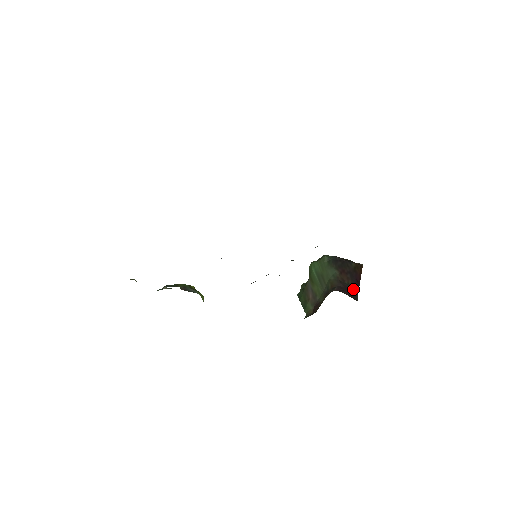
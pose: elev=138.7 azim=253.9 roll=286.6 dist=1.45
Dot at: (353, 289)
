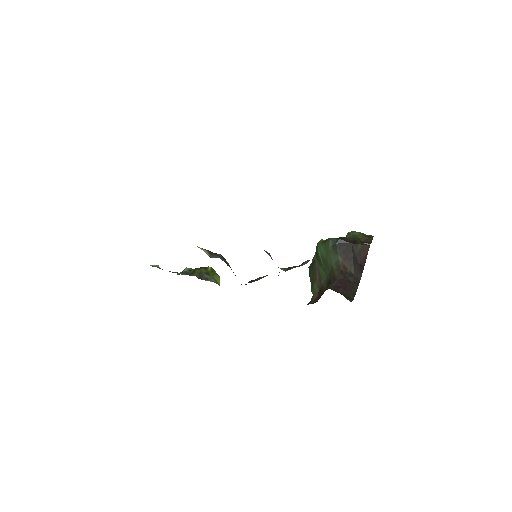
Dot at: (354, 279)
